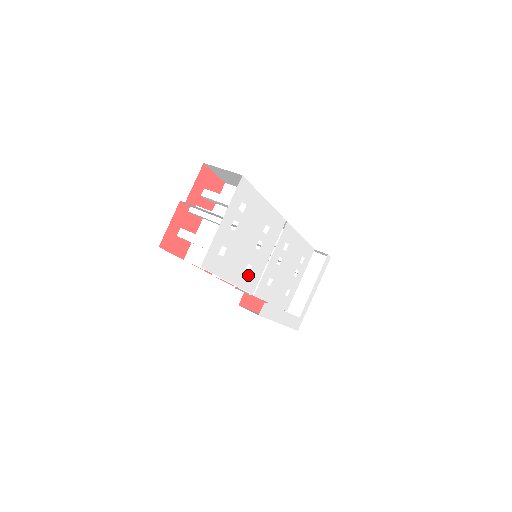
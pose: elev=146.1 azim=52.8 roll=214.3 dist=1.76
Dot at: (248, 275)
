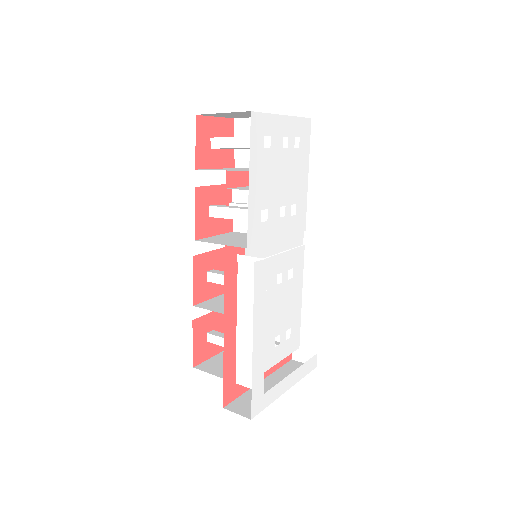
Dot at: (259, 224)
